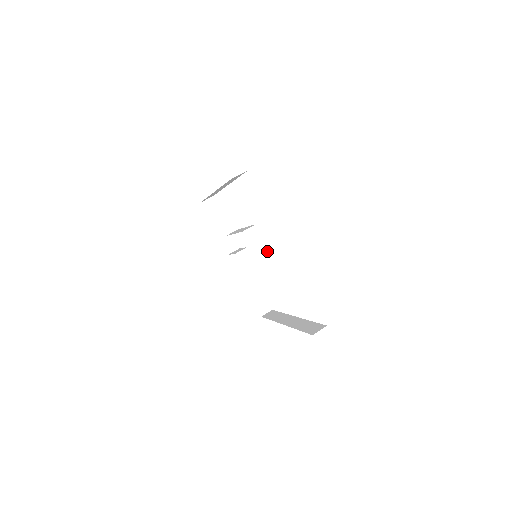
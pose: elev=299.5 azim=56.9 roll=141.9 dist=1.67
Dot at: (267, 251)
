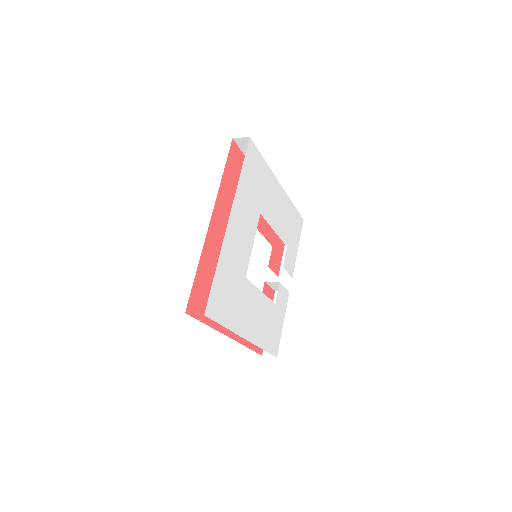
Dot at: (251, 243)
